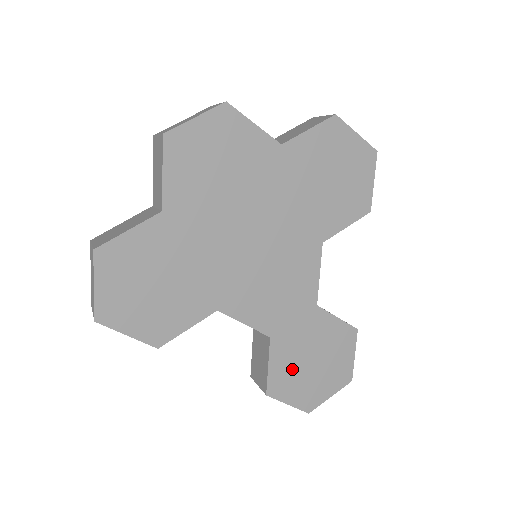
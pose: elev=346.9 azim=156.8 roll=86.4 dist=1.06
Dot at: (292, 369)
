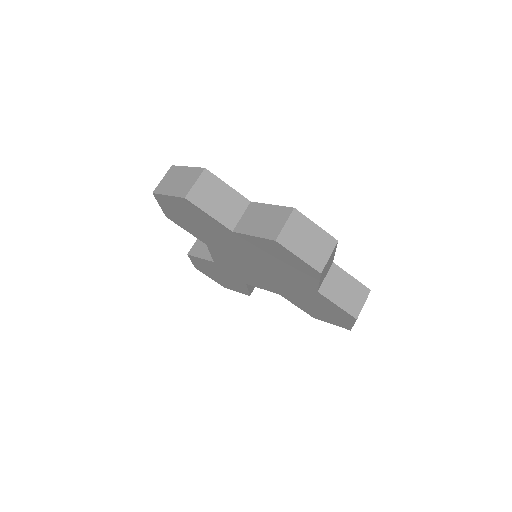
Dot at: (208, 267)
